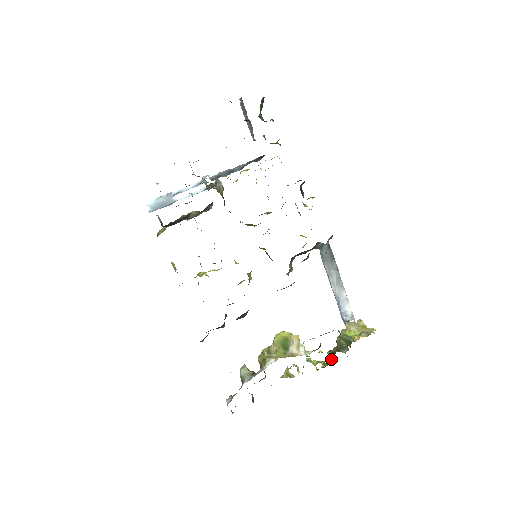
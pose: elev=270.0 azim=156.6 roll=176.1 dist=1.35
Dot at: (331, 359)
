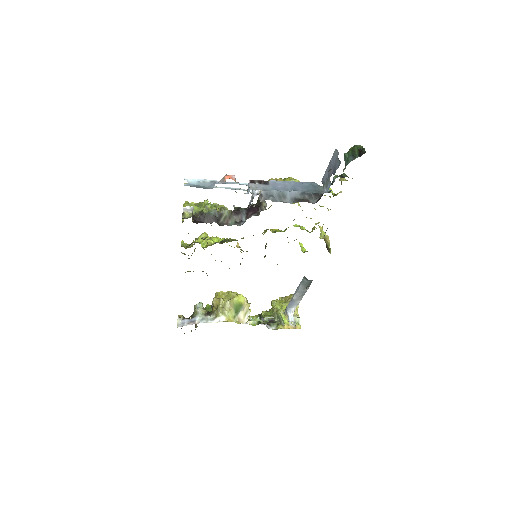
Dot at: occluded
